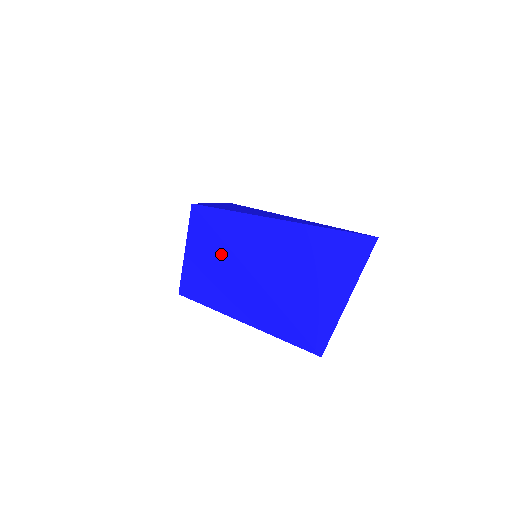
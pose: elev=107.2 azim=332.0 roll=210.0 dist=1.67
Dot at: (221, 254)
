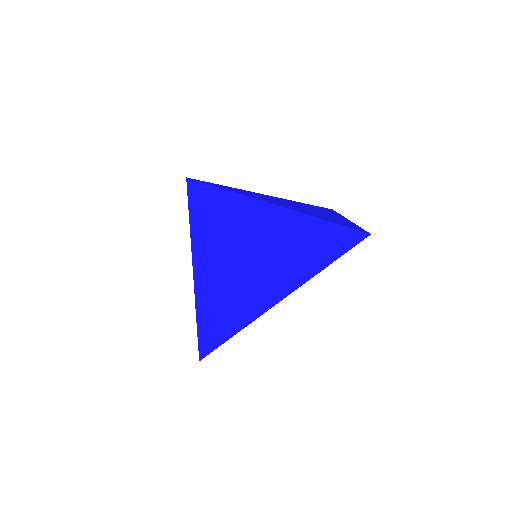
Dot at: (230, 211)
